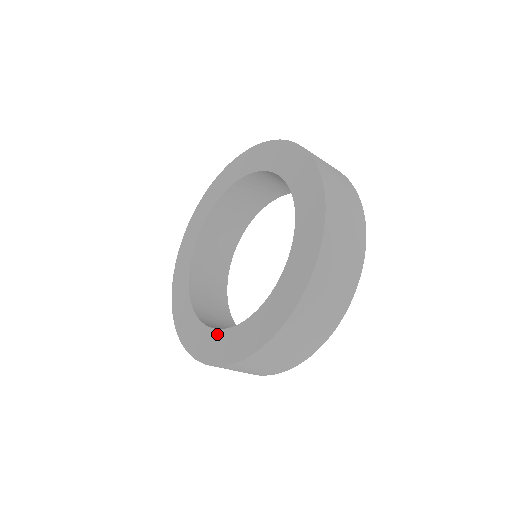
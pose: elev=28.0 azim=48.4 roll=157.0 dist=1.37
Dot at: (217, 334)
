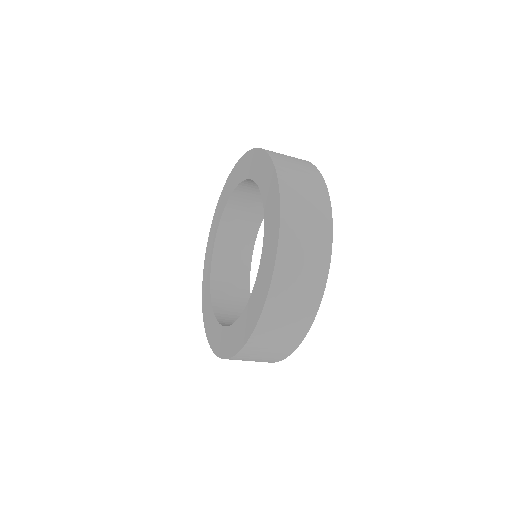
Dot at: (215, 324)
